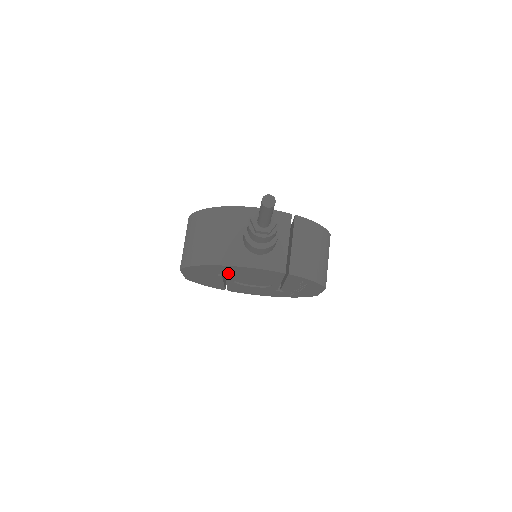
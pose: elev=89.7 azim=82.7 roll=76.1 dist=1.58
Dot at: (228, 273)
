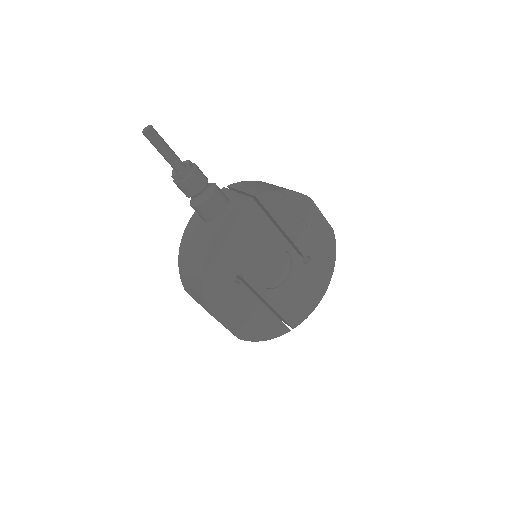
Dot at: (235, 264)
